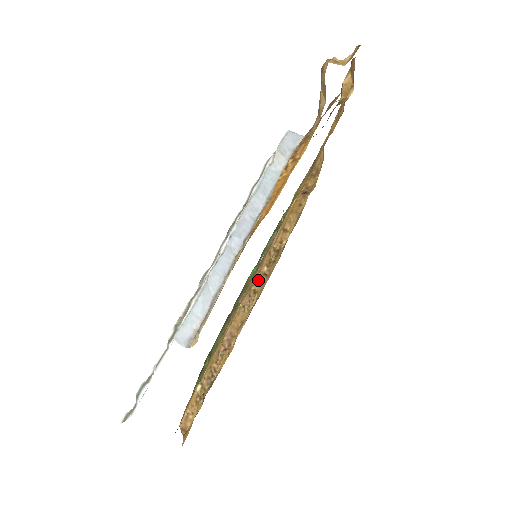
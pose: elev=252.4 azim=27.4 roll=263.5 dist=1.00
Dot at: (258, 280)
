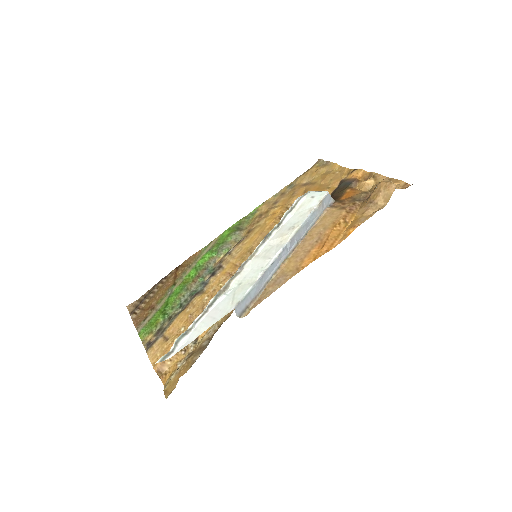
Dot at: occluded
